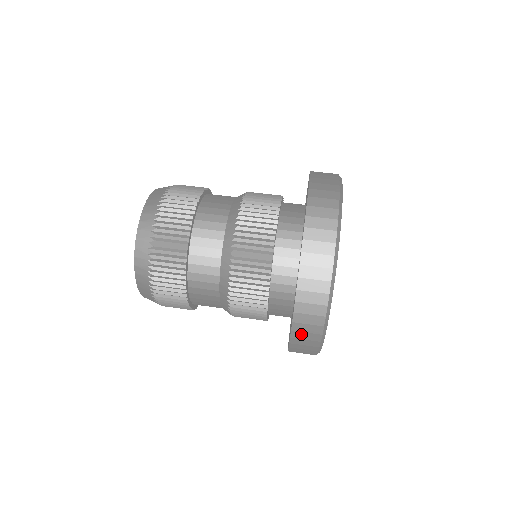
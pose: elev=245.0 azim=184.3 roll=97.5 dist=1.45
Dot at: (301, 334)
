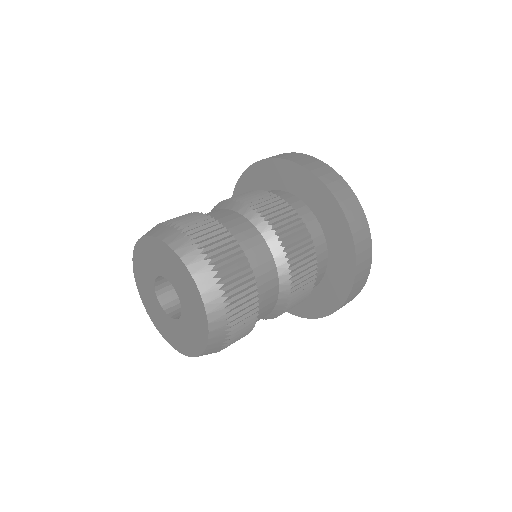
Dot at: (354, 291)
